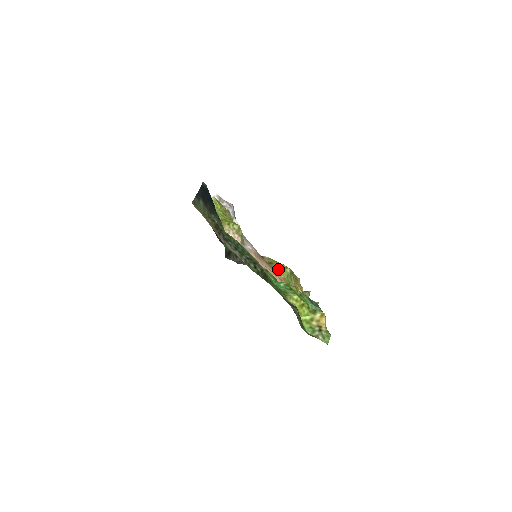
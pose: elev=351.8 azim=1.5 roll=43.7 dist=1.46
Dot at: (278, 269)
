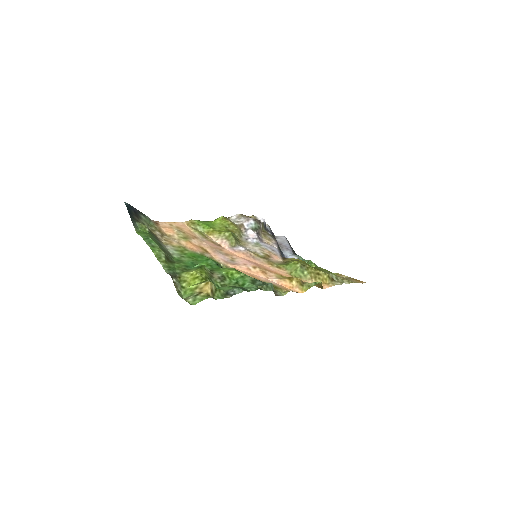
Dot at: (287, 265)
